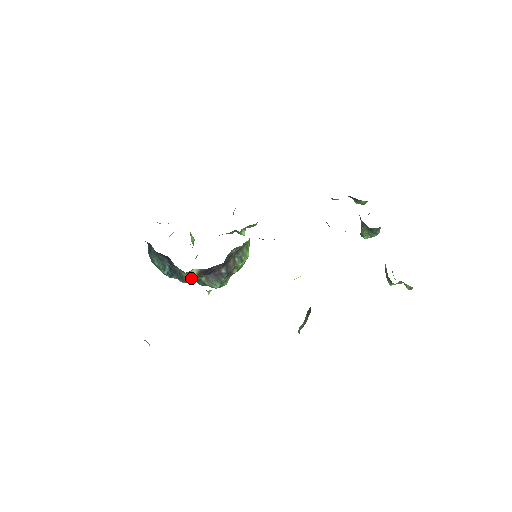
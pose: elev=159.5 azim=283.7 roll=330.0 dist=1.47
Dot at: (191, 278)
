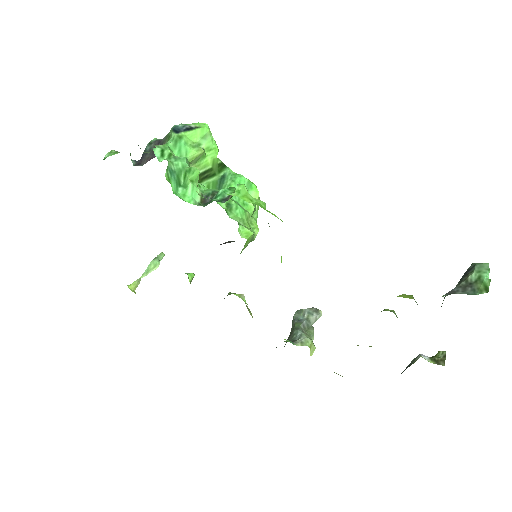
Dot at: occluded
